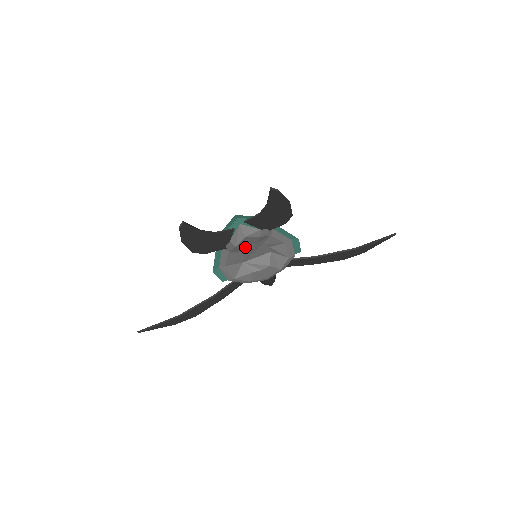
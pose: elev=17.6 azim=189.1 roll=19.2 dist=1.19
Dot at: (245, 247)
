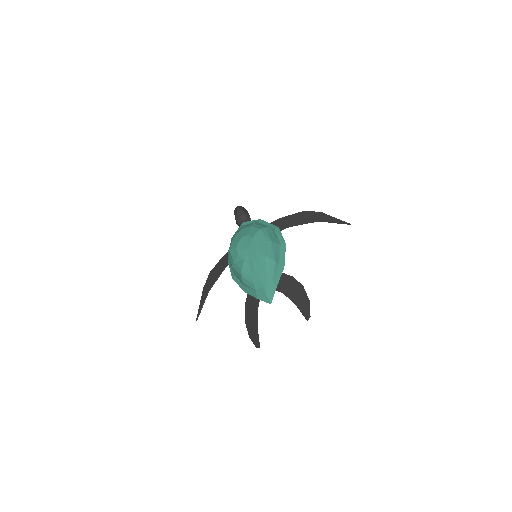
Dot at: occluded
